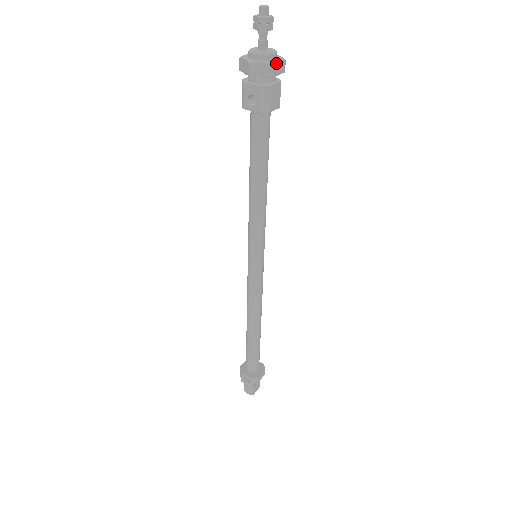
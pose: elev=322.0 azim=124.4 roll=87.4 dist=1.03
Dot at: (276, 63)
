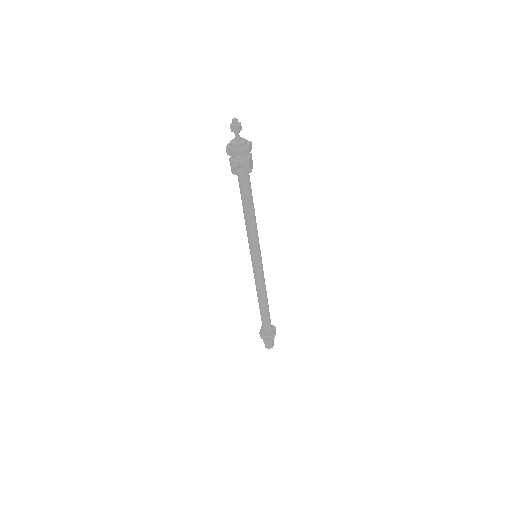
Dot at: (249, 146)
